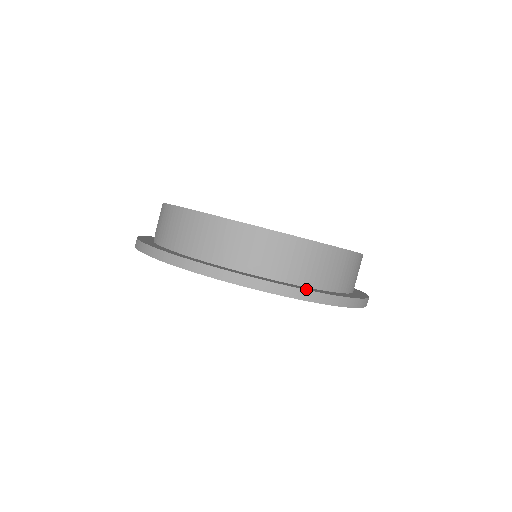
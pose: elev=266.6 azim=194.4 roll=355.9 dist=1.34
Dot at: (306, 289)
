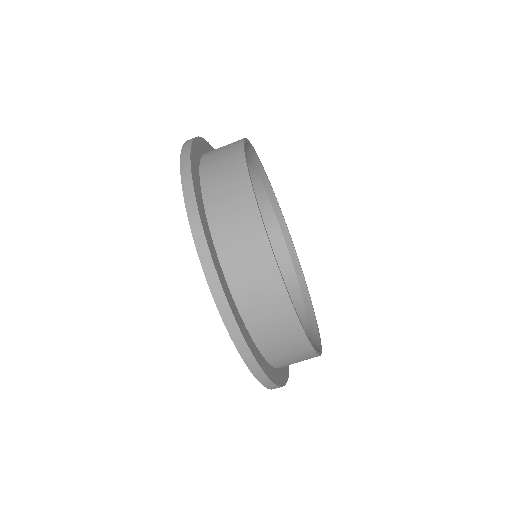
Dot at: (223, 285)
